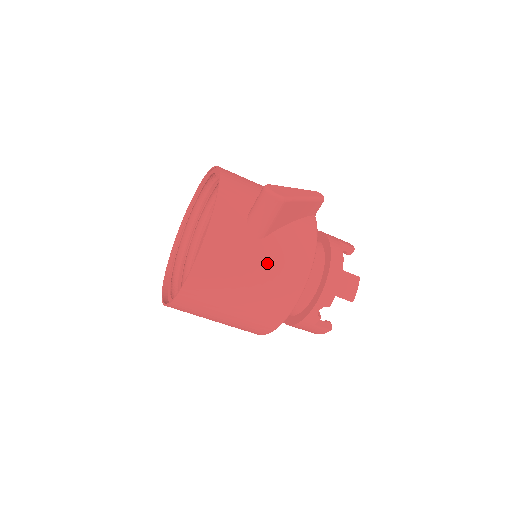
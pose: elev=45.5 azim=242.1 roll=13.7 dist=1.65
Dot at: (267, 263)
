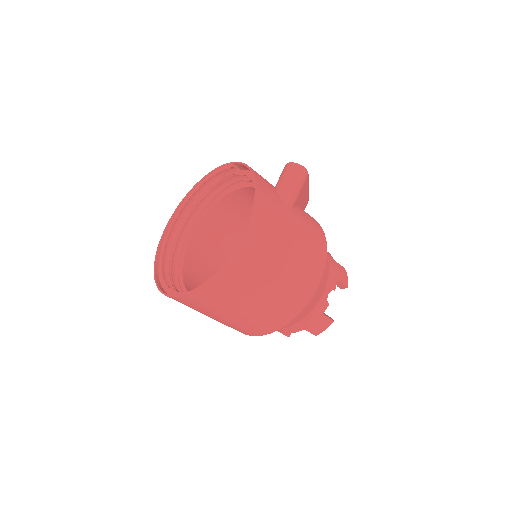
Dot at: (300, 229)
